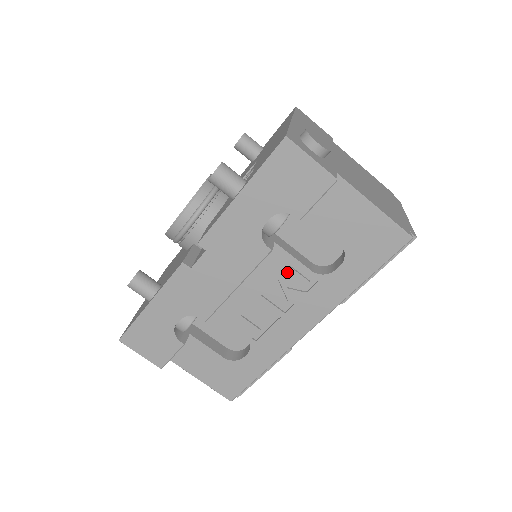
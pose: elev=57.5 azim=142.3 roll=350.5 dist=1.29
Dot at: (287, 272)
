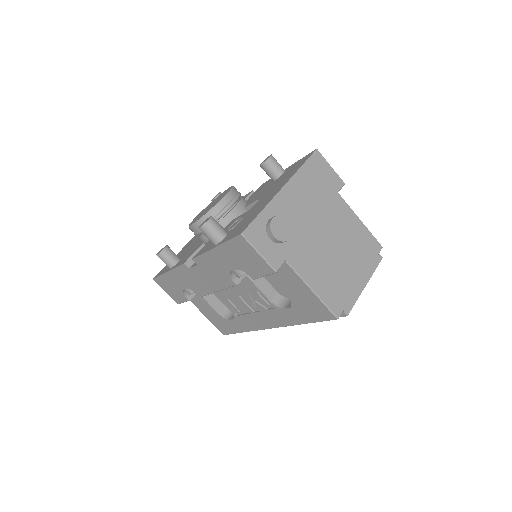
Dot at: (254, 294)
